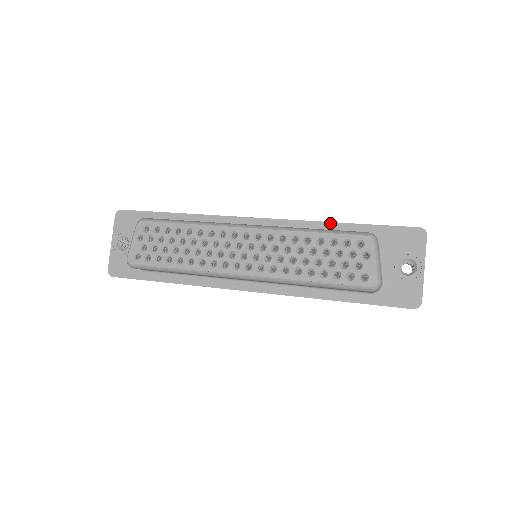
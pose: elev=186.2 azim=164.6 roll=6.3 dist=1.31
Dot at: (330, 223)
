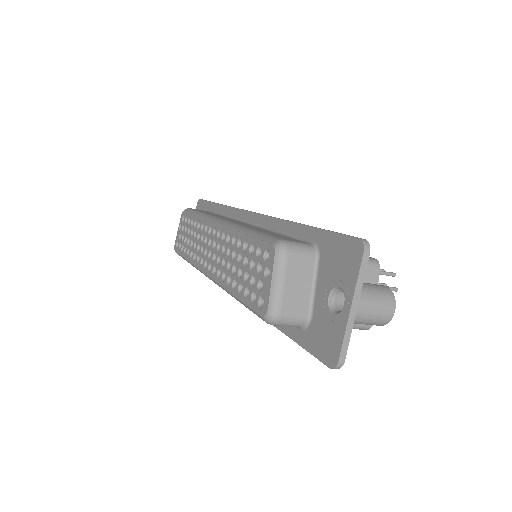
Dot at: (289, 222)
